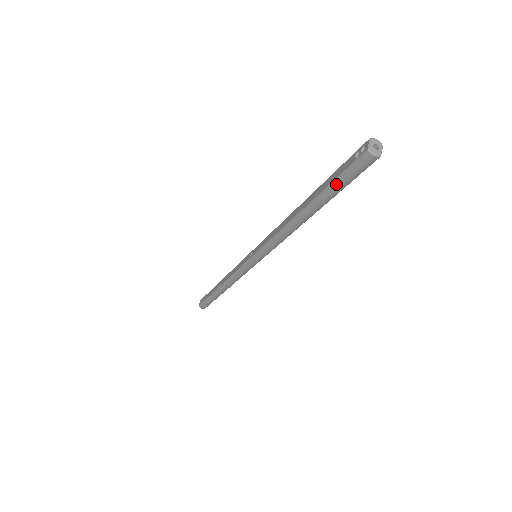
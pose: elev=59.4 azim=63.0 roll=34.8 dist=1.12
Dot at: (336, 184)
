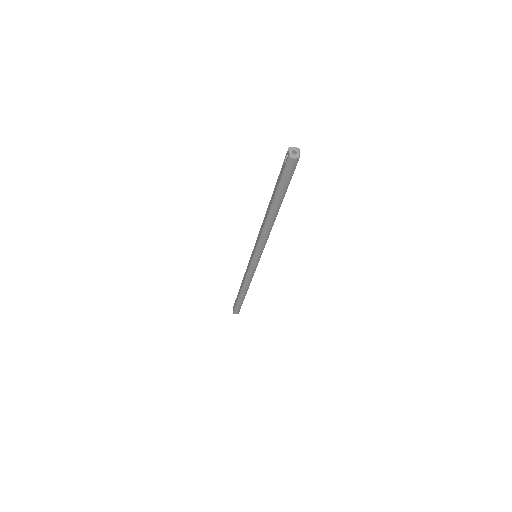
Dot at: (281, 185)
